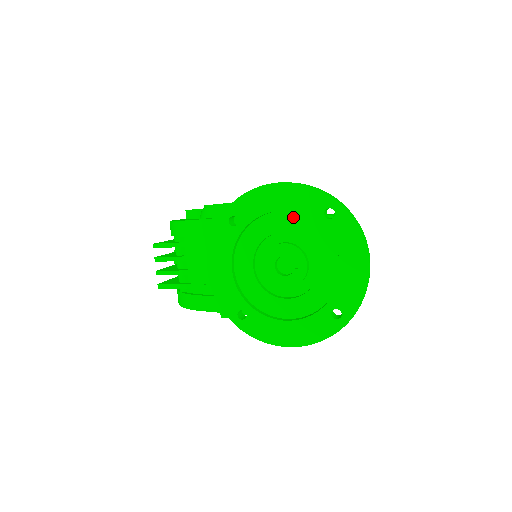
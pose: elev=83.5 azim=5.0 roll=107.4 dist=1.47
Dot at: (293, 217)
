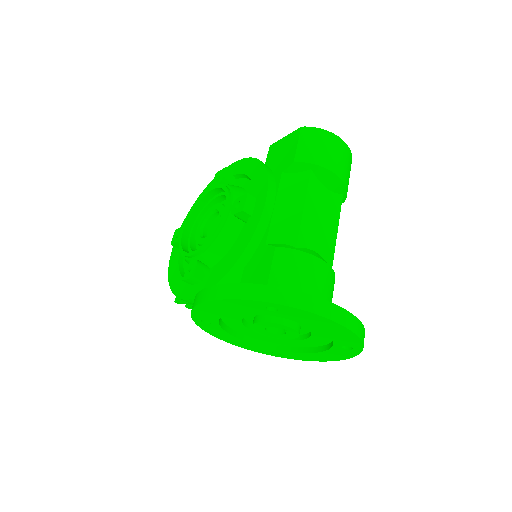
Dot at: occluded
